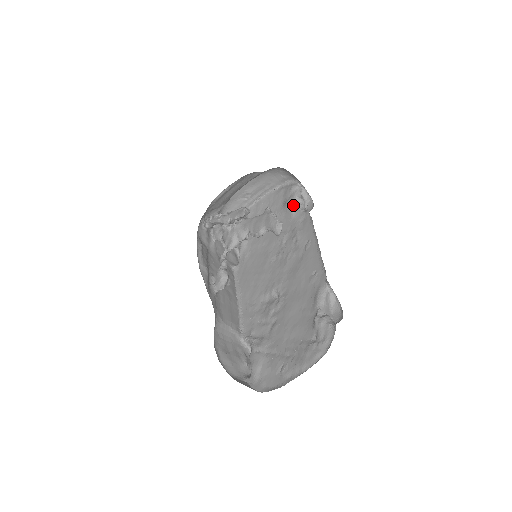
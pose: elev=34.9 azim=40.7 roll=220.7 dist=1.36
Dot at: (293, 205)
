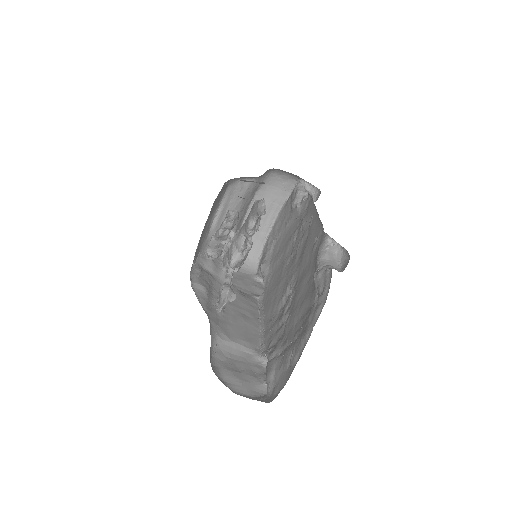
Dot at: (297, 201)
